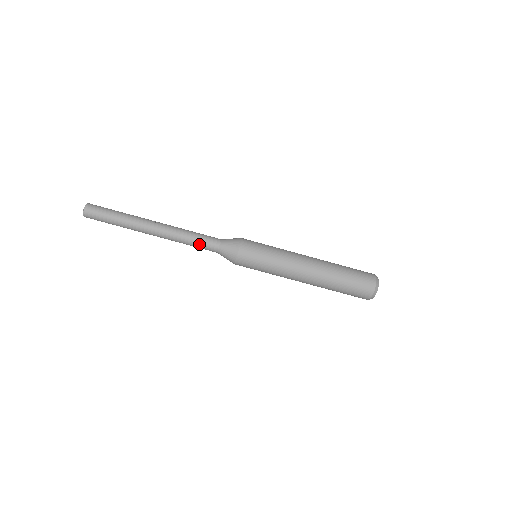
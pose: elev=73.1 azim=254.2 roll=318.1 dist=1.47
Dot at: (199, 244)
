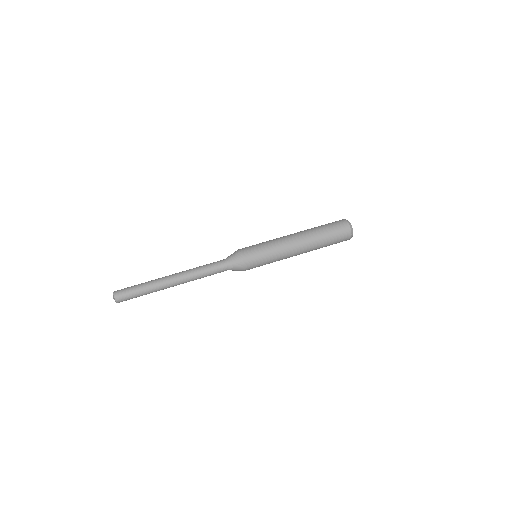
Dot at: (210, 265)
